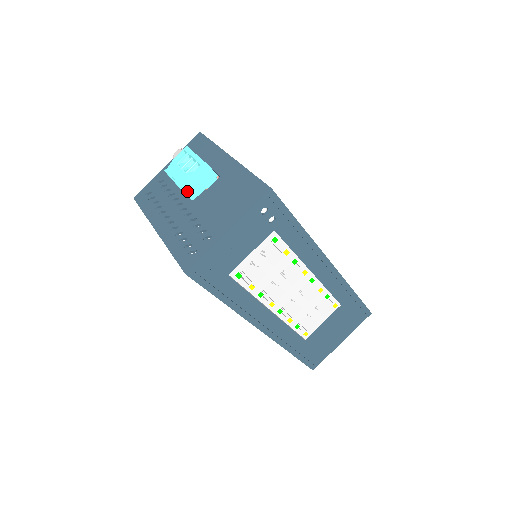
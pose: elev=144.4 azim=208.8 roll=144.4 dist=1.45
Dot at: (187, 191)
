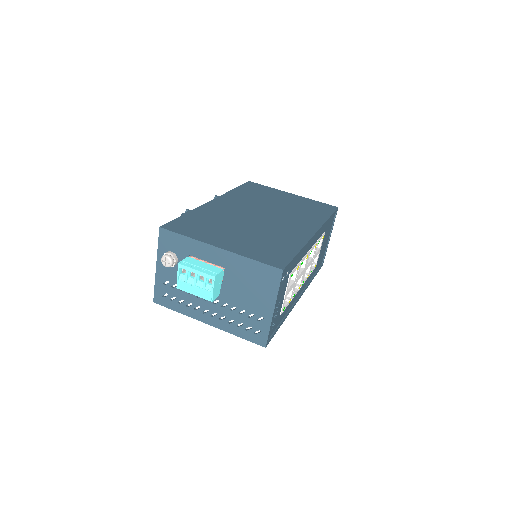
Dot at: (215, 297)
